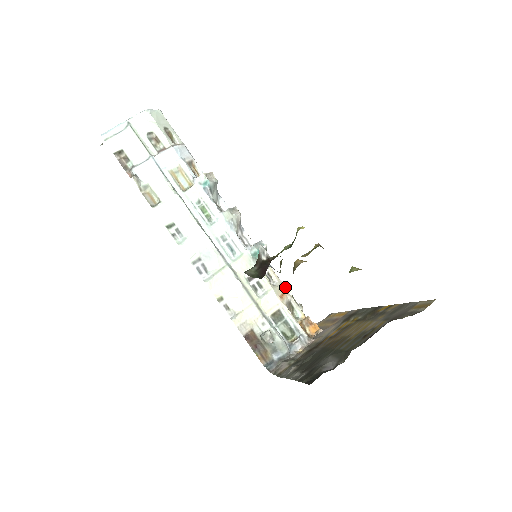
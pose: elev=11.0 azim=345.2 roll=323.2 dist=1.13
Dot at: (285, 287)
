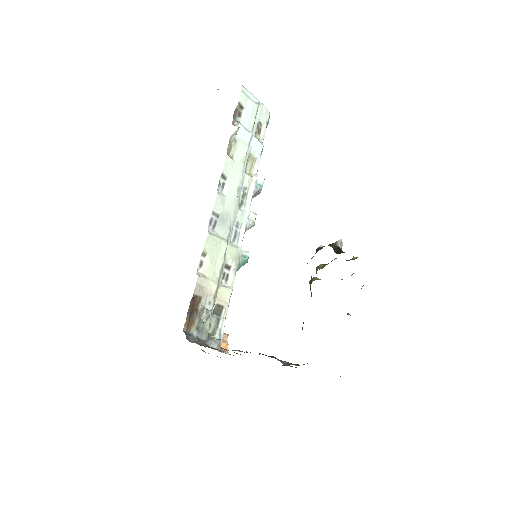
Dot at: occluded
